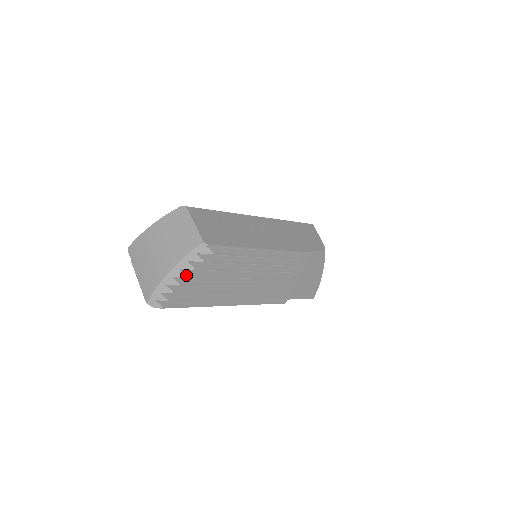
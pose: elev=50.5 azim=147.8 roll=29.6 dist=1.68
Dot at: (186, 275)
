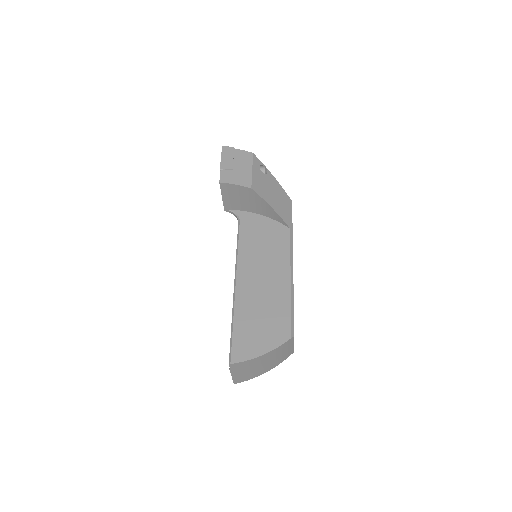
Dot at: occluded
